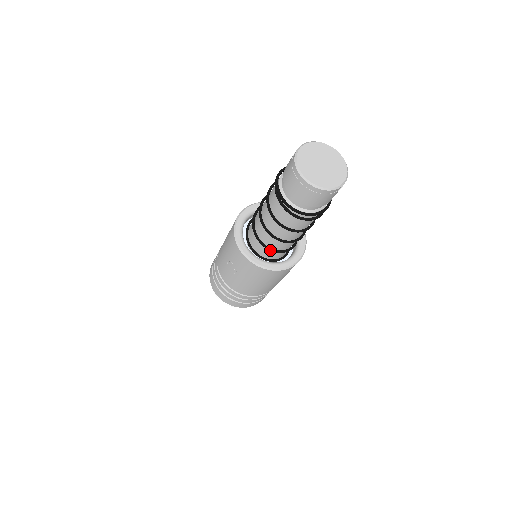
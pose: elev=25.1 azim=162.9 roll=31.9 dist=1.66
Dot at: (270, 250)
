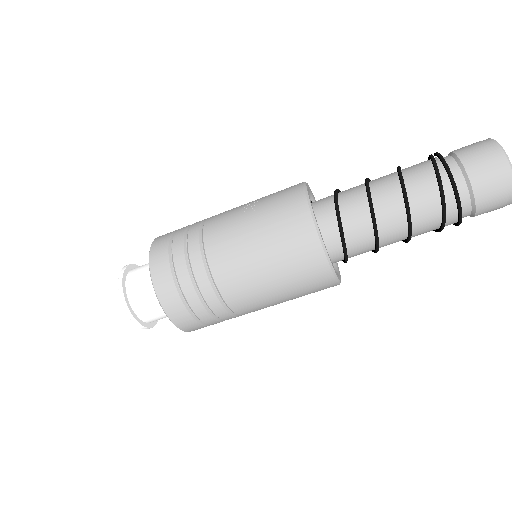
Dot at: (338, 214)
